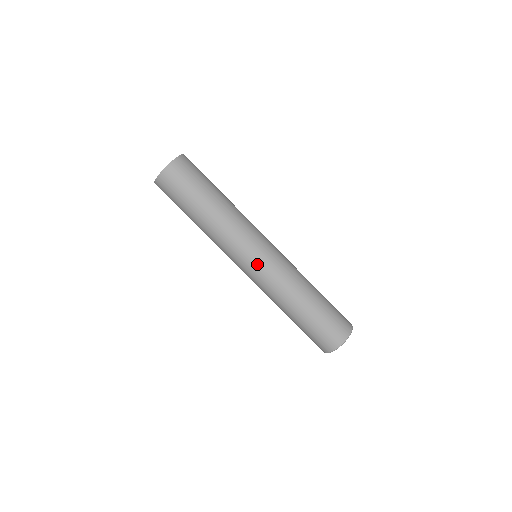
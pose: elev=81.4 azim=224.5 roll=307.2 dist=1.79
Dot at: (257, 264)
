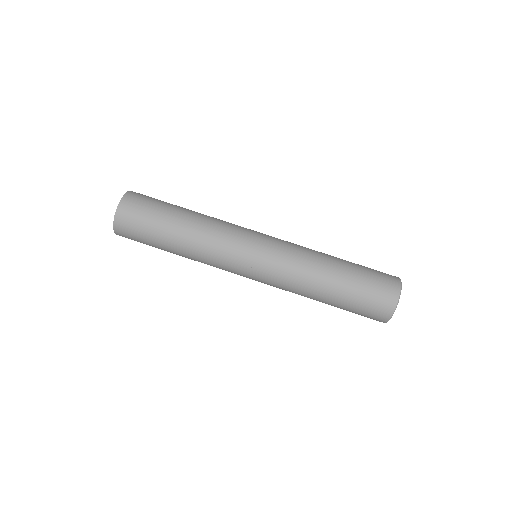
Dot at: (255, 271)
